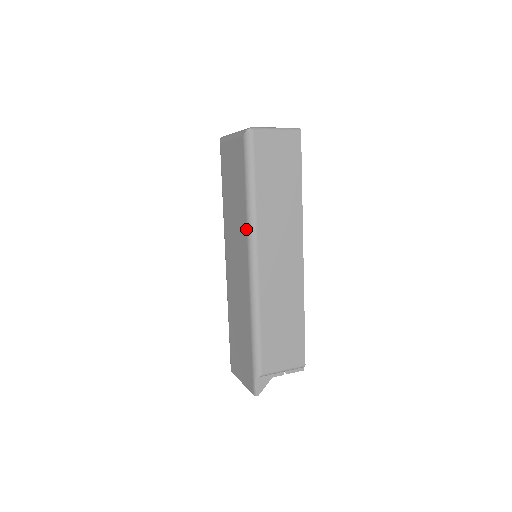
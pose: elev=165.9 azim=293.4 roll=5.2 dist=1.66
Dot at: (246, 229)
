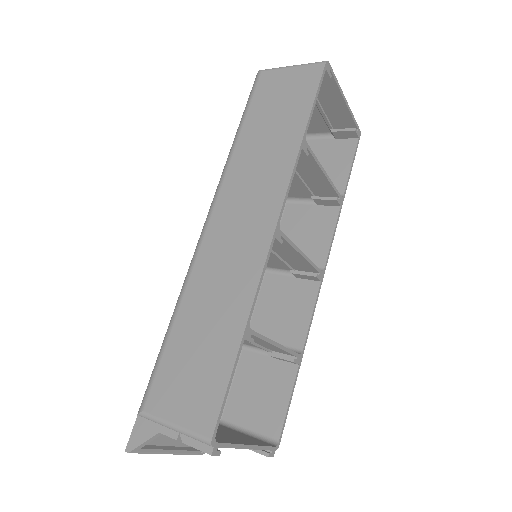
Dot at: occluded
